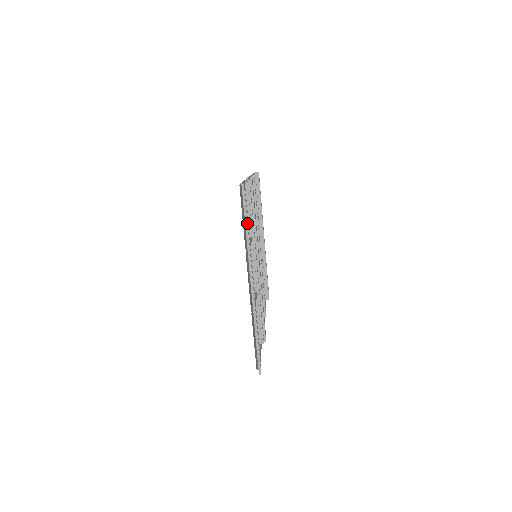
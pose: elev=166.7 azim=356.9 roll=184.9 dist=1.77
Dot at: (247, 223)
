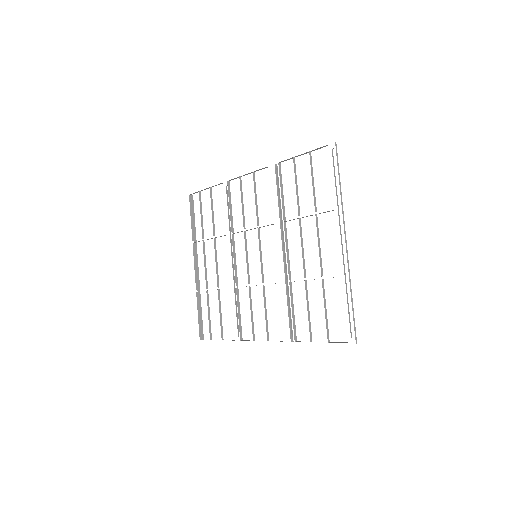
Dot at: occluded
